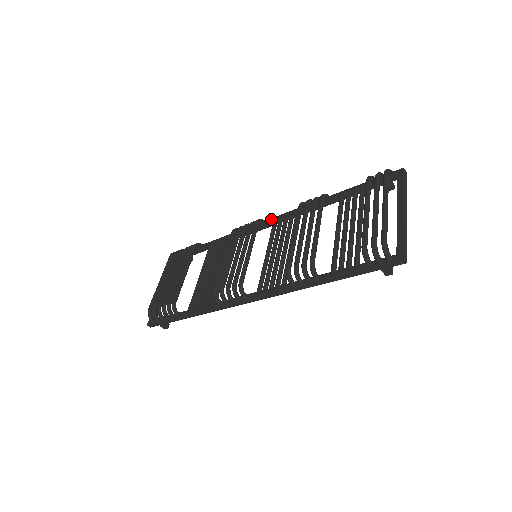
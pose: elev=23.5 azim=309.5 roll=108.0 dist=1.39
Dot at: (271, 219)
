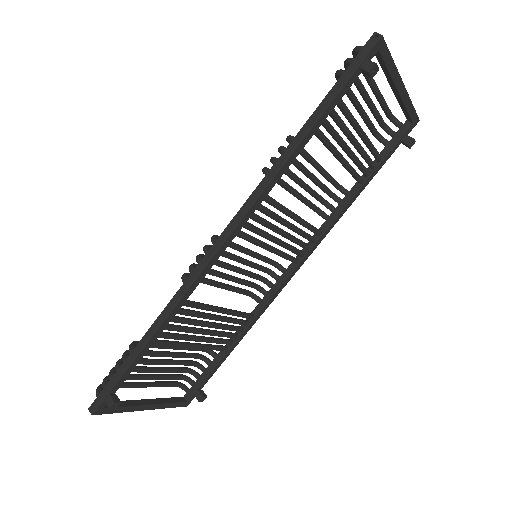
Dot at: (293, 263)
